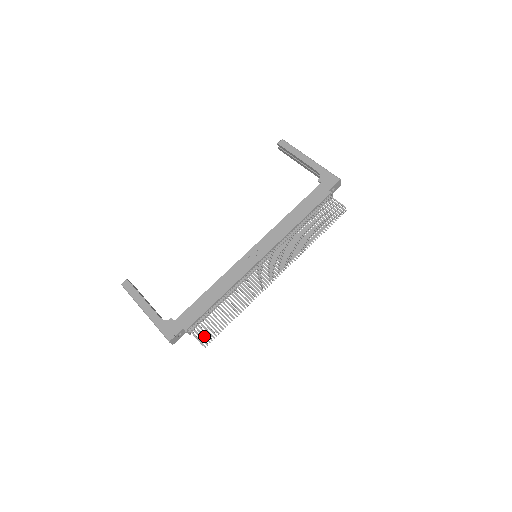
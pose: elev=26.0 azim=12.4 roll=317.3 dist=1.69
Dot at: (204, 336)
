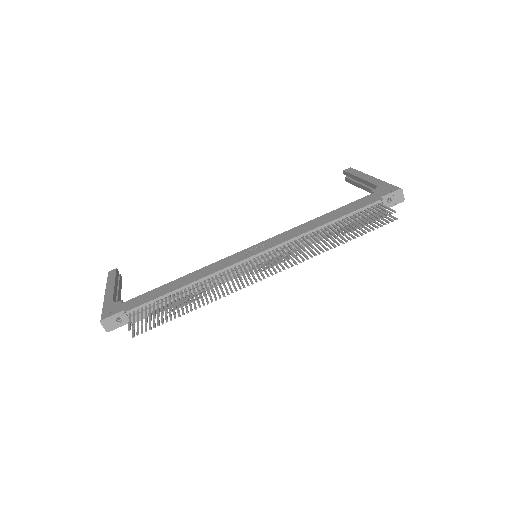
Dot at: (138, 321)
